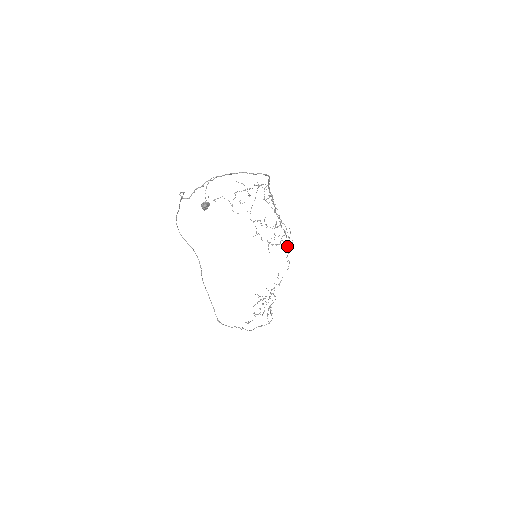
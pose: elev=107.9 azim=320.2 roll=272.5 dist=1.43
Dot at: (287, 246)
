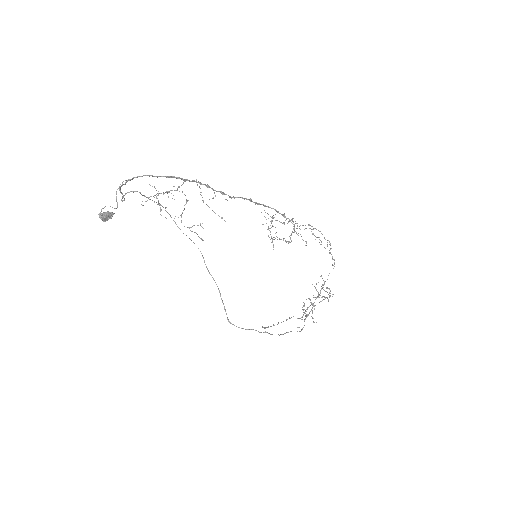
Dot at: (327, 240)
